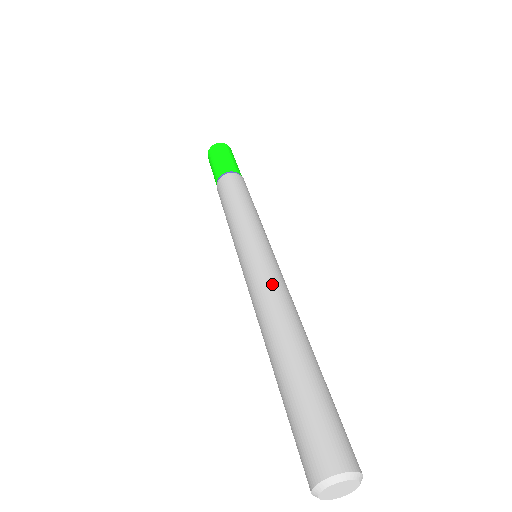
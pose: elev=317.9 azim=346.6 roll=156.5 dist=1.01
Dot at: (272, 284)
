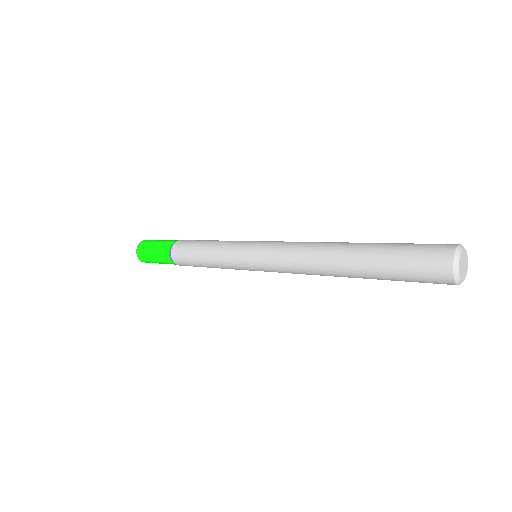
Dot at: (290, 248)
